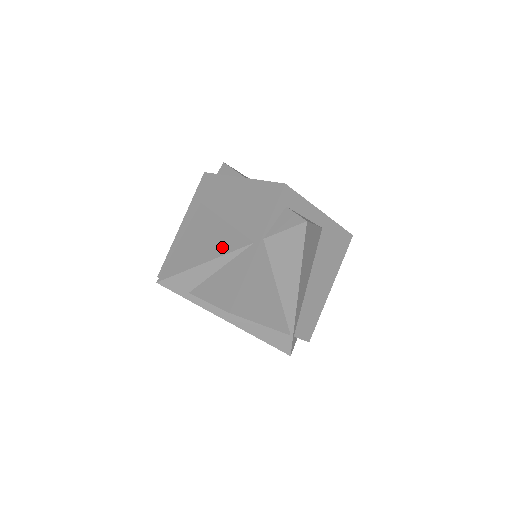
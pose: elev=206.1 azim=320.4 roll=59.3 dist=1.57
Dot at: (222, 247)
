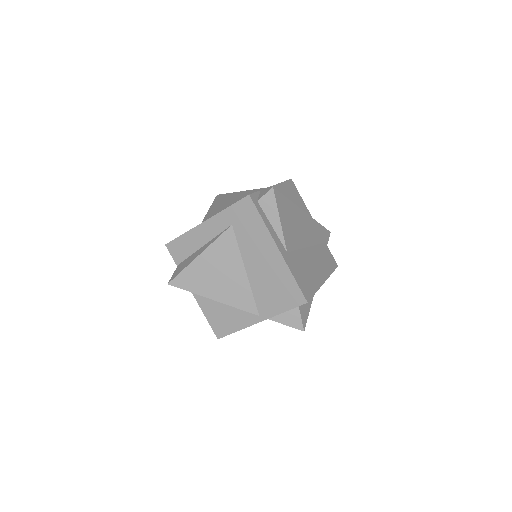
Dot at: (233, 298)
